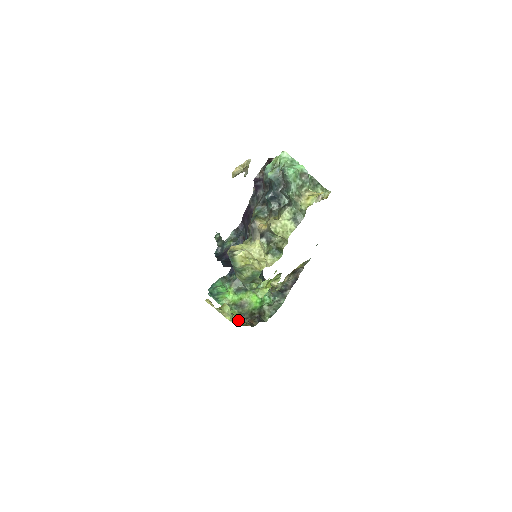
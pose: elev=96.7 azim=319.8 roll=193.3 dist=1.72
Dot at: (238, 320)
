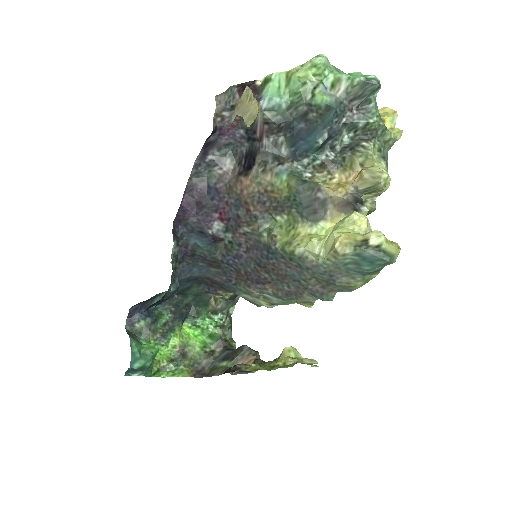
Dot at: (261, 366)
